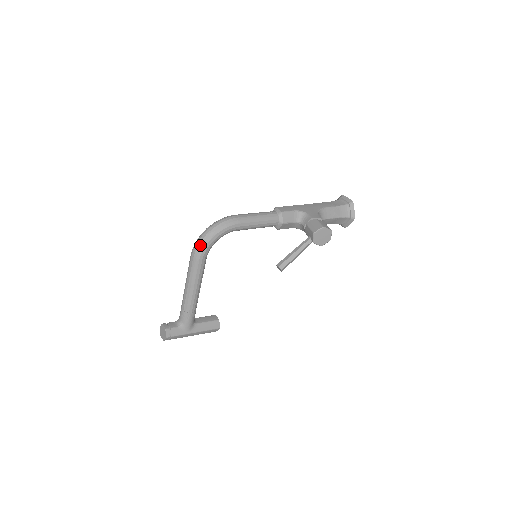
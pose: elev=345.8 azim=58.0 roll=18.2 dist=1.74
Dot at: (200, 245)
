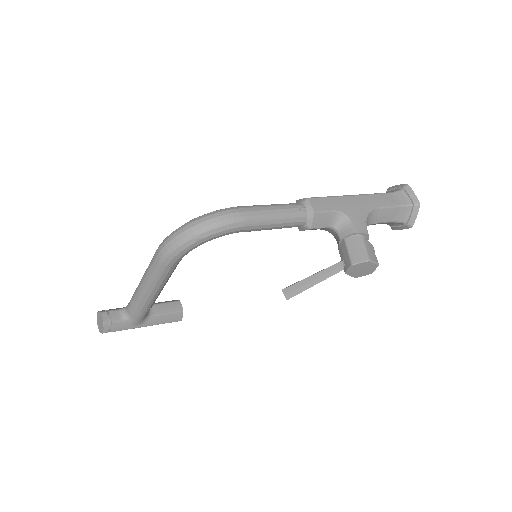
Dot at: (173, 247)
